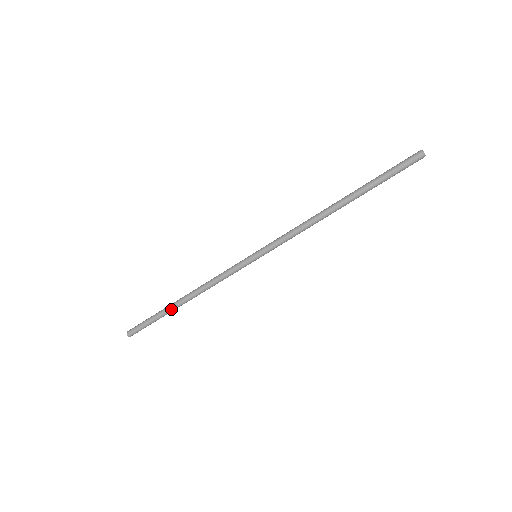
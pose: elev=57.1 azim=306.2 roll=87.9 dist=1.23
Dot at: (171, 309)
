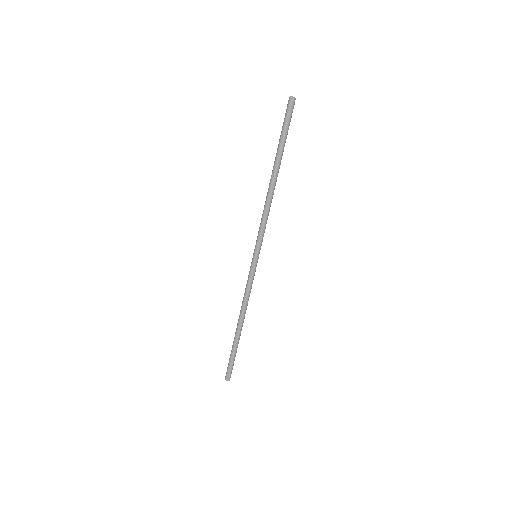
Dot at: (235, 337)
